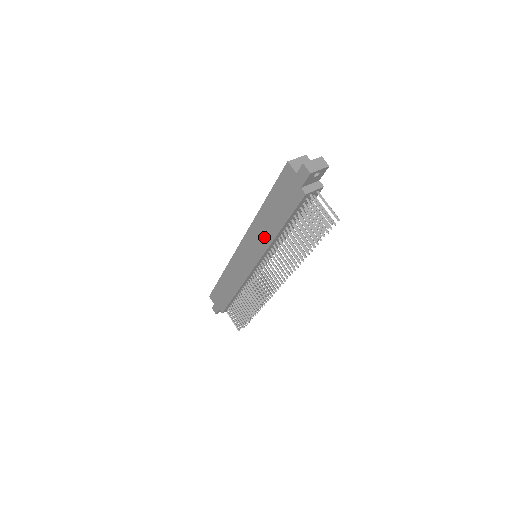
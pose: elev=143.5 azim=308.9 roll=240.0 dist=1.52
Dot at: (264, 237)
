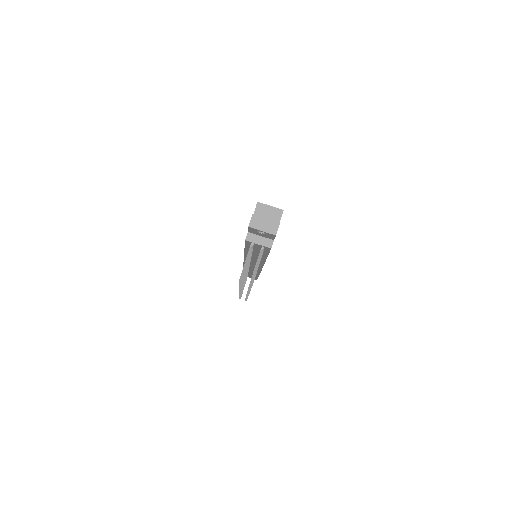
Dot at: occluded
